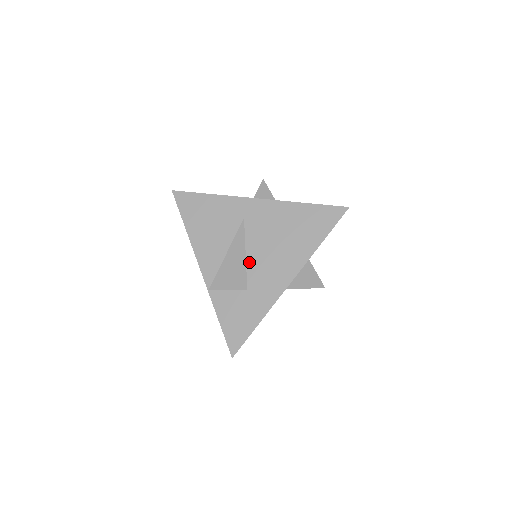
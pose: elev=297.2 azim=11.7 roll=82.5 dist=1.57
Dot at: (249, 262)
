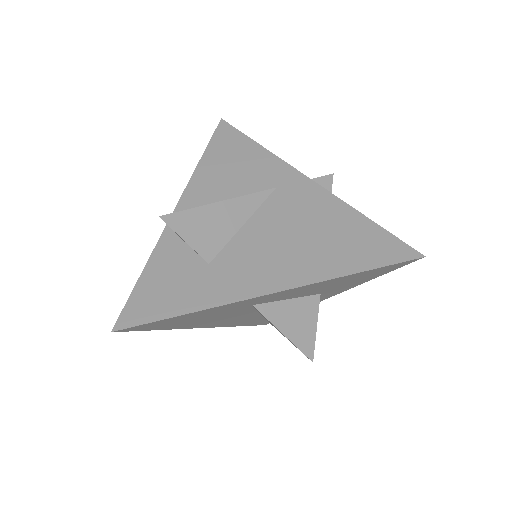
Dot at: (240, 235)
